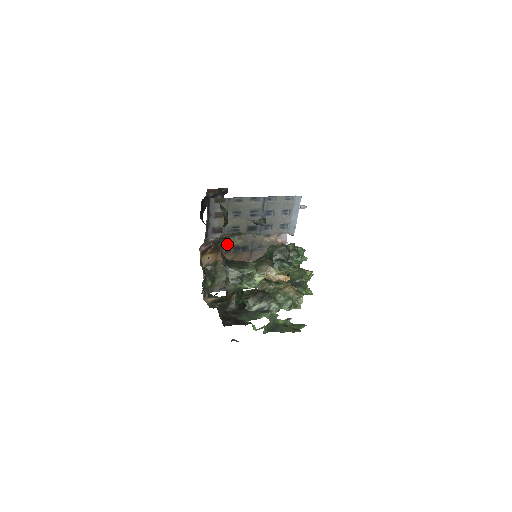
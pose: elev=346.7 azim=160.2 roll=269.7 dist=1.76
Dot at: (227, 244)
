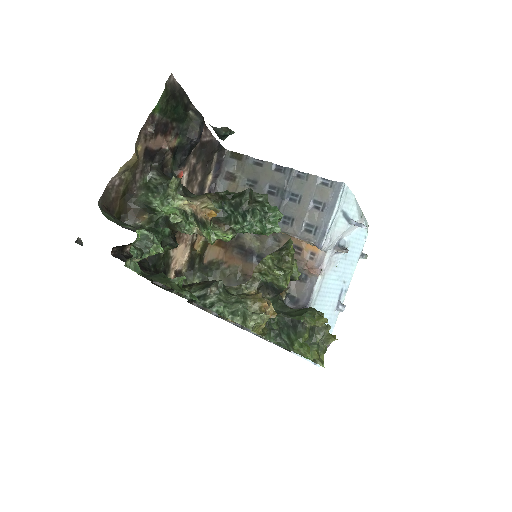
Dot at: (240, 240)
